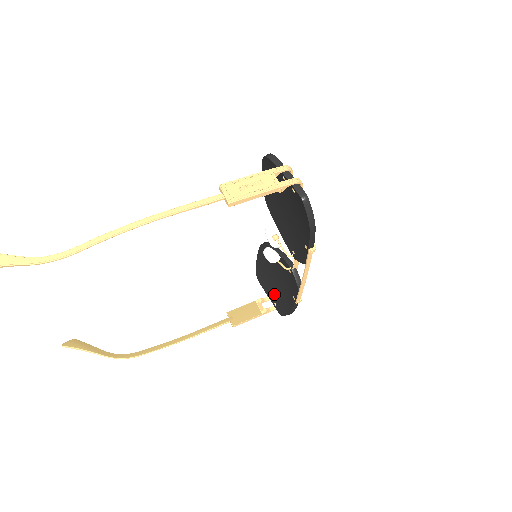
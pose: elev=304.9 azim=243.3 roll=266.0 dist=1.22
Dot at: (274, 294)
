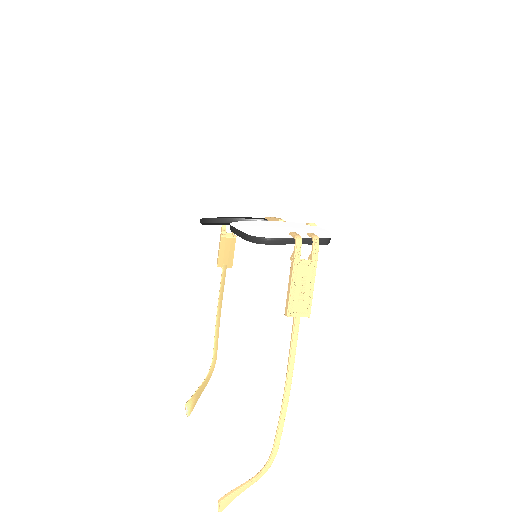
Dot at: occluded
